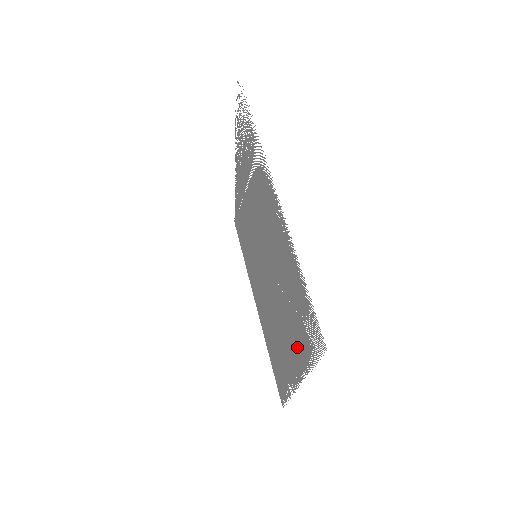
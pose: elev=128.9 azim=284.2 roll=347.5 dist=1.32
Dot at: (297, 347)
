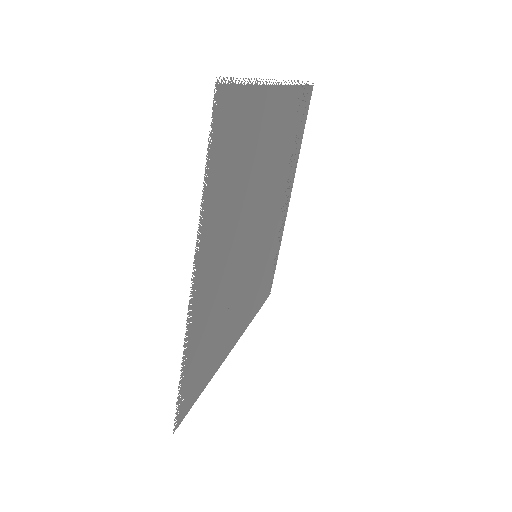
Dot at: (215, 216)
